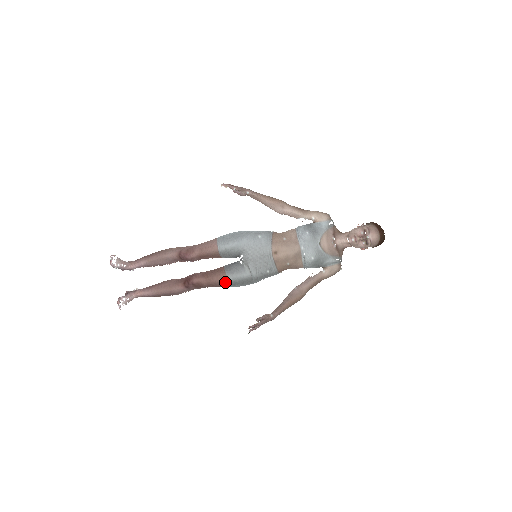
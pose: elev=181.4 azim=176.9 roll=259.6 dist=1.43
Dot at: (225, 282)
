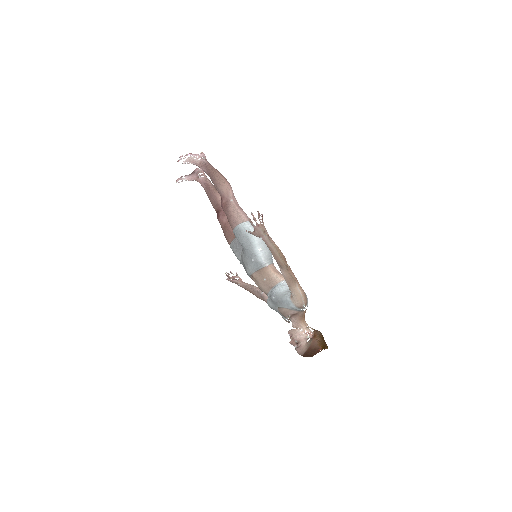
Dot at: (229, 244)
